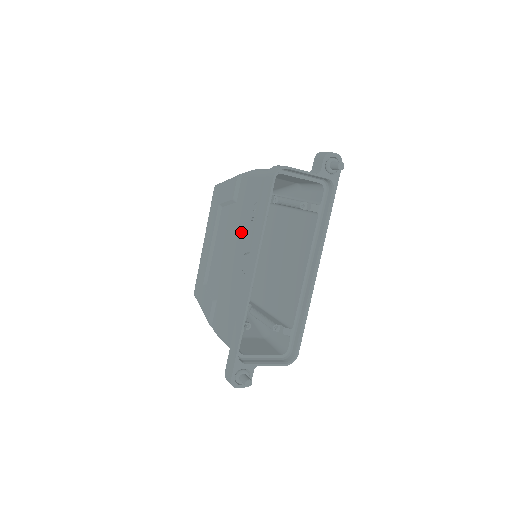
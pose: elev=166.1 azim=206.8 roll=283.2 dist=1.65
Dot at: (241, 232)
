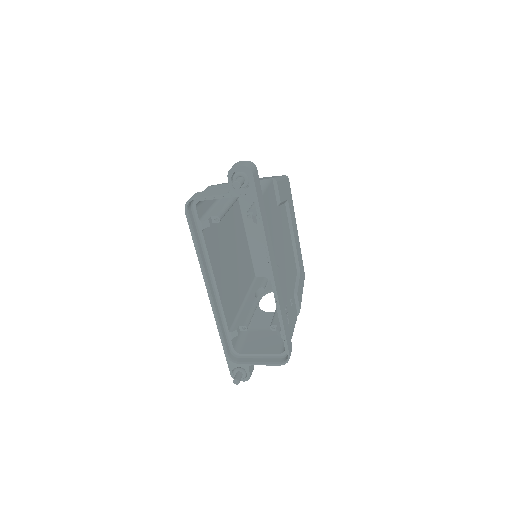
Dot at: occluded
